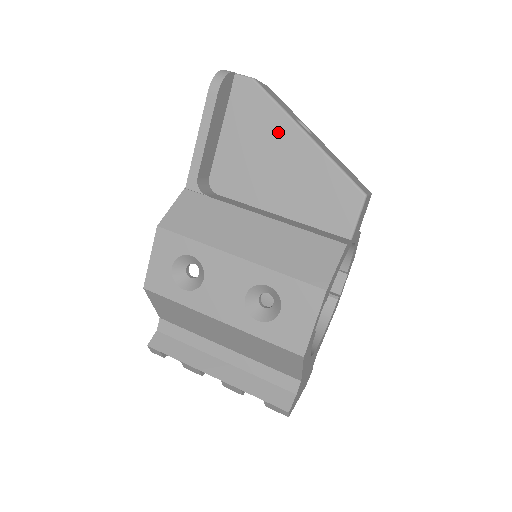
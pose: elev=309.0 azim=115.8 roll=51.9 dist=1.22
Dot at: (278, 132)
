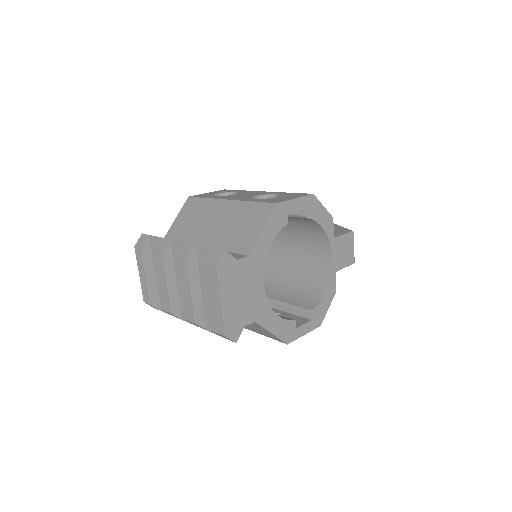
Dot at: occluded
